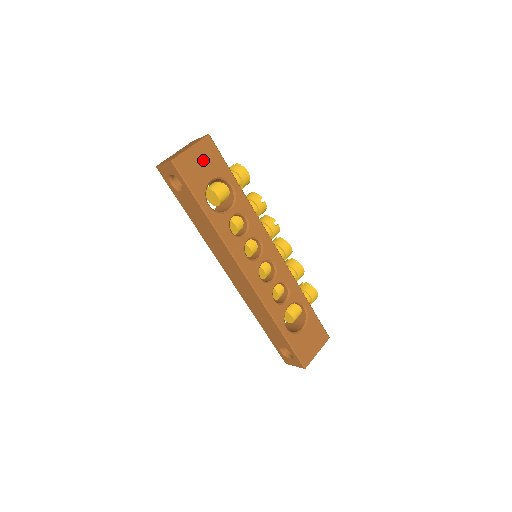
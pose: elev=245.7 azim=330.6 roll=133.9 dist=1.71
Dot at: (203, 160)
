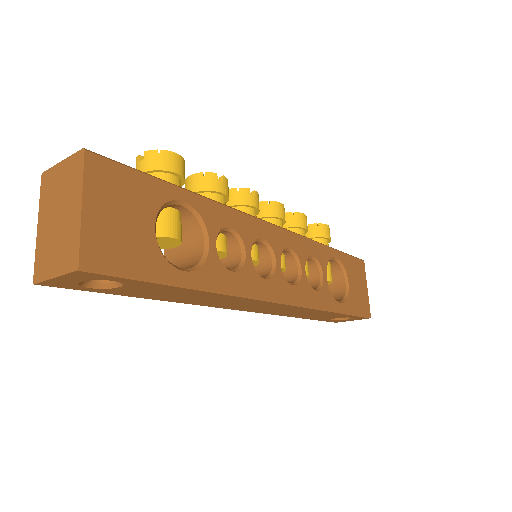
Dot at: (118, 208)
